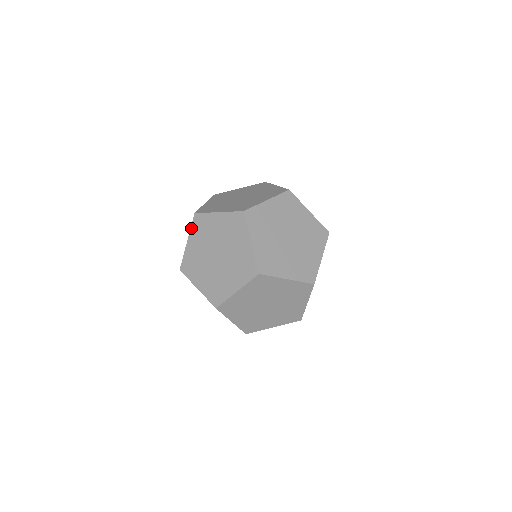
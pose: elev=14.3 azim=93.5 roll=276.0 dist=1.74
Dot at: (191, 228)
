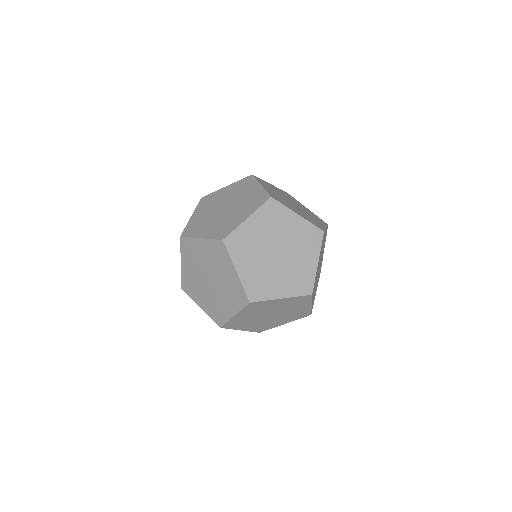
Dot at: (197, 206)
